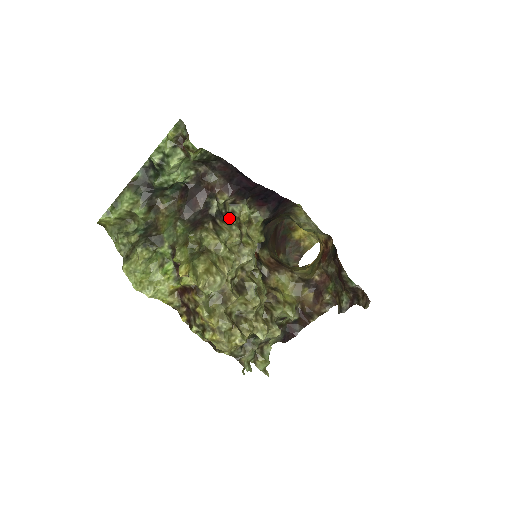
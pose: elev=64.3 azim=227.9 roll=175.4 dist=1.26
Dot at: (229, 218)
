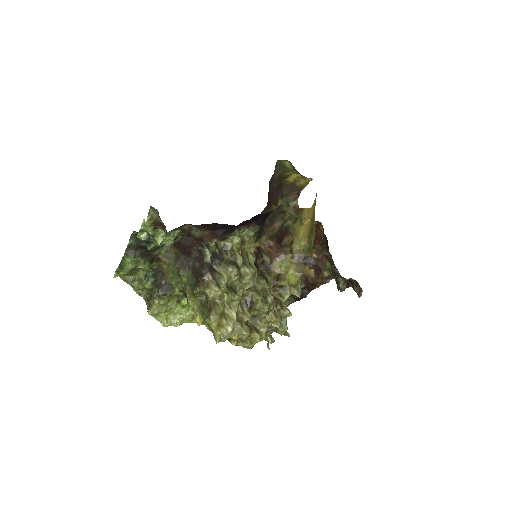
Dot at: (223, 255)
